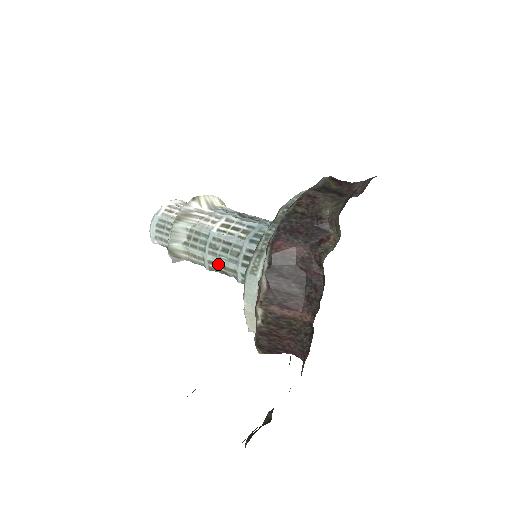
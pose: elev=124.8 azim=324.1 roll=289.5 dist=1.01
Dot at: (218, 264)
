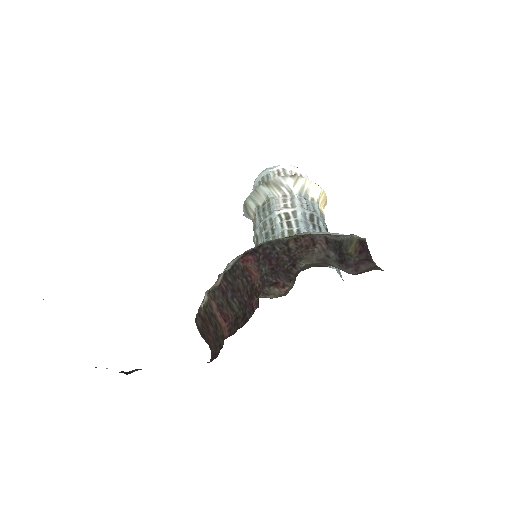
Dot at: (258, 242)
